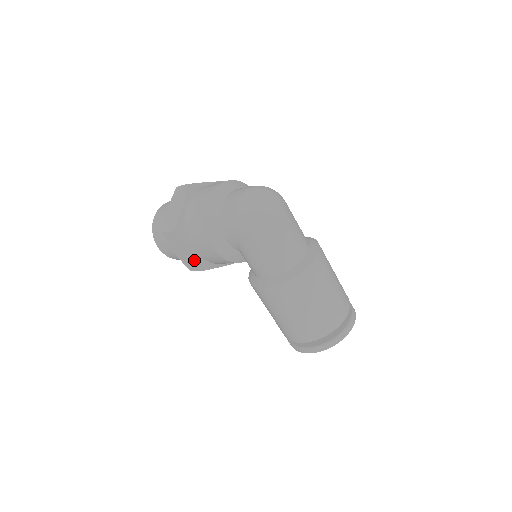
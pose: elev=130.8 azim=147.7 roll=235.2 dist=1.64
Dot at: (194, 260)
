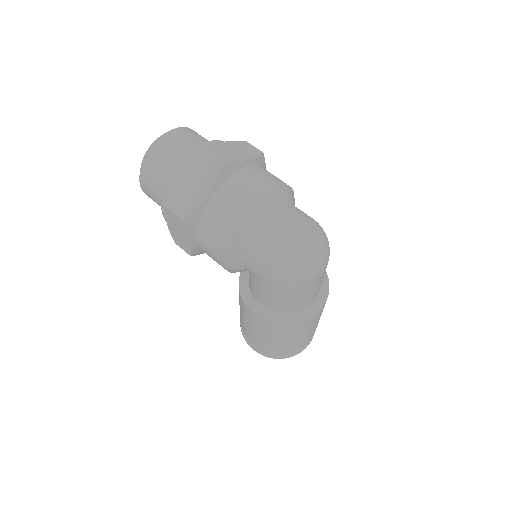
Dot at: (189, 247)
